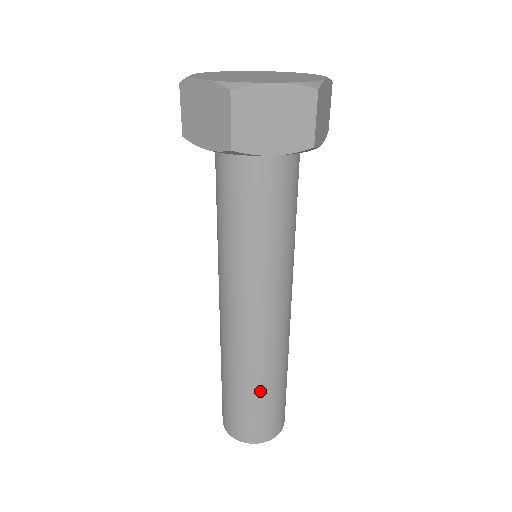
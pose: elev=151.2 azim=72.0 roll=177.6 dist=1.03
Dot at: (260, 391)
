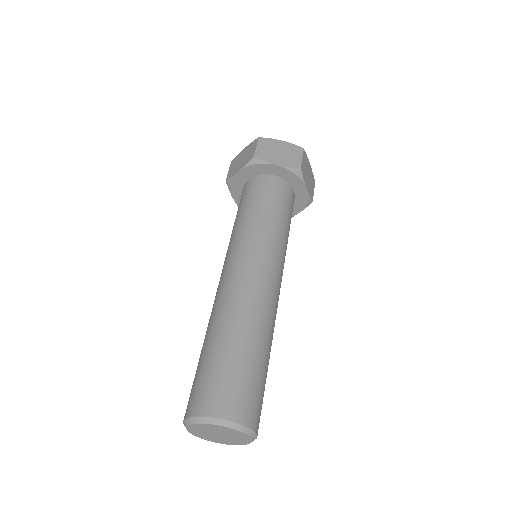
Dot at: (238, 343)
